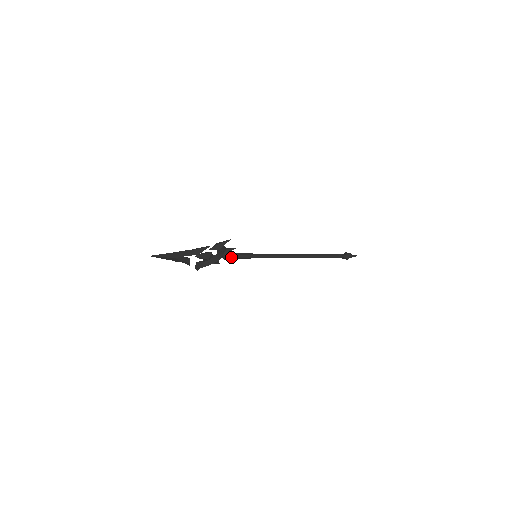
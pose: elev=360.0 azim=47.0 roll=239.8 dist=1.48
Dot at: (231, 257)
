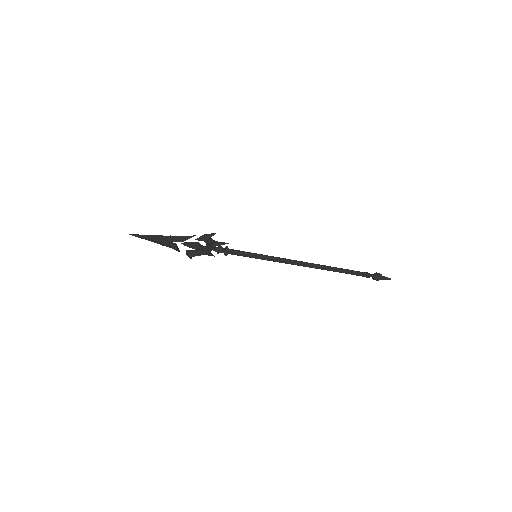
Dot at: (224, 252)
